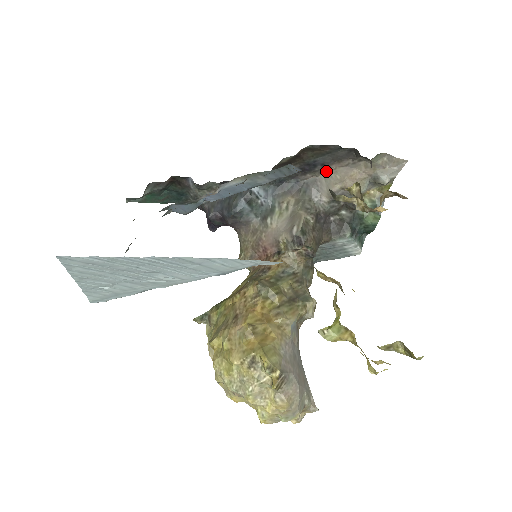
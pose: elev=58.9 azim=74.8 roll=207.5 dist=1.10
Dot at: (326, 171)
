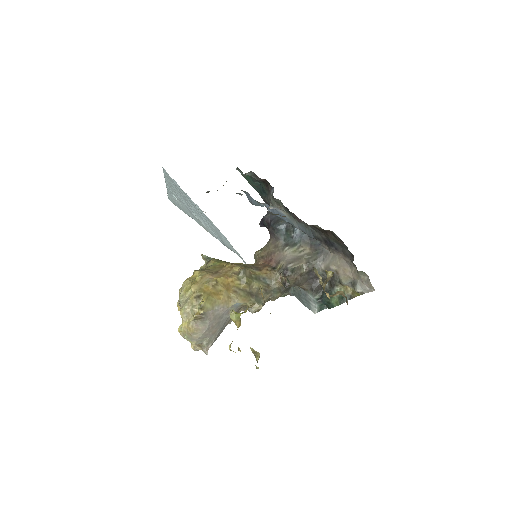
Dot at: (336, 254)
